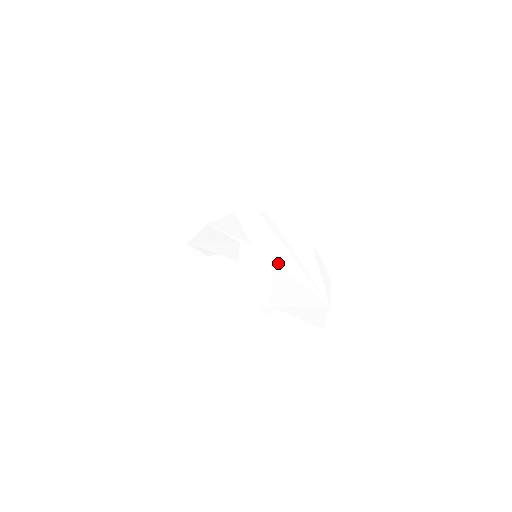
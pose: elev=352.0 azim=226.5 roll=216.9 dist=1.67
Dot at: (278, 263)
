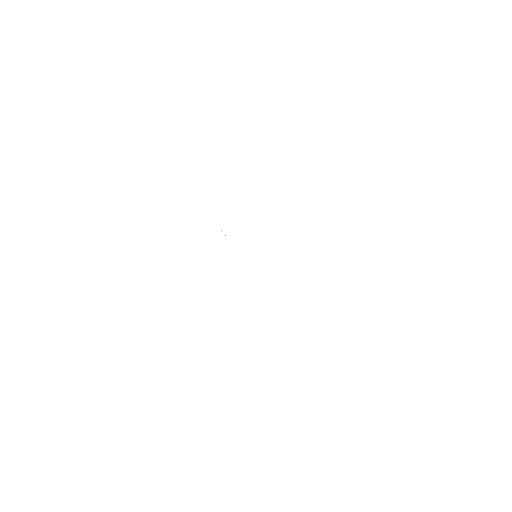
Dot at: (272, 275)
